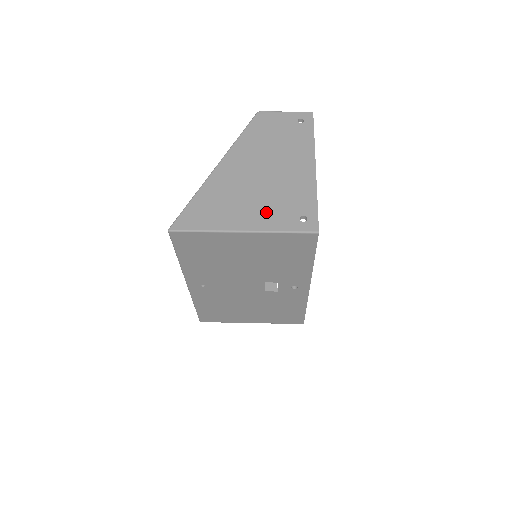
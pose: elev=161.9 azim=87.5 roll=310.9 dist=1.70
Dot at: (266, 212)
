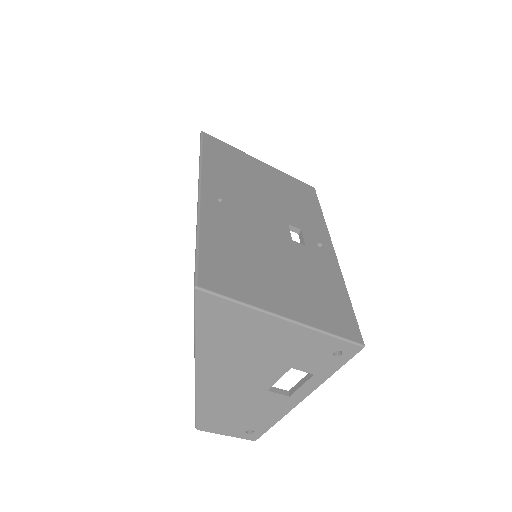
Dot at: occluded
